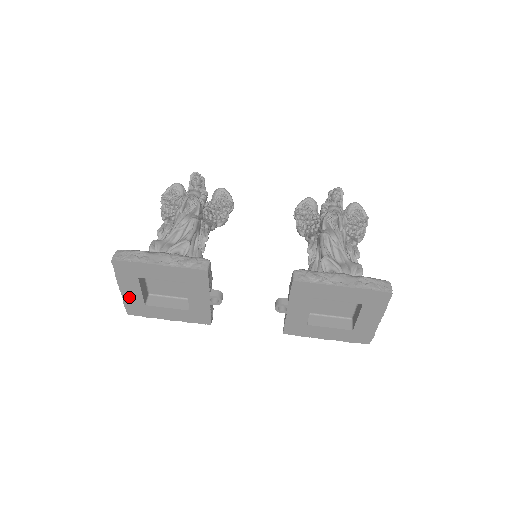
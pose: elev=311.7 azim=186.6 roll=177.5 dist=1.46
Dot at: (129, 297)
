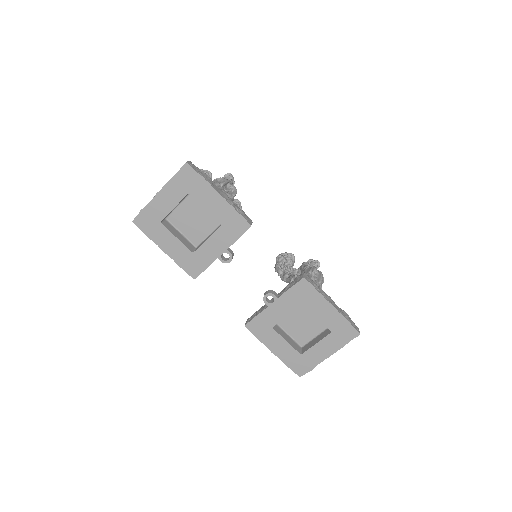
Dot at: (156, 205)
